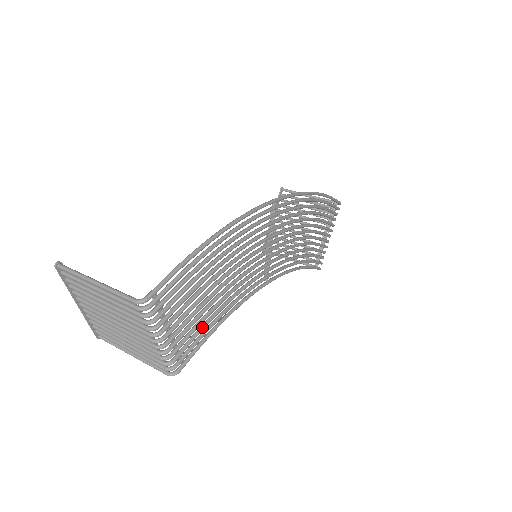
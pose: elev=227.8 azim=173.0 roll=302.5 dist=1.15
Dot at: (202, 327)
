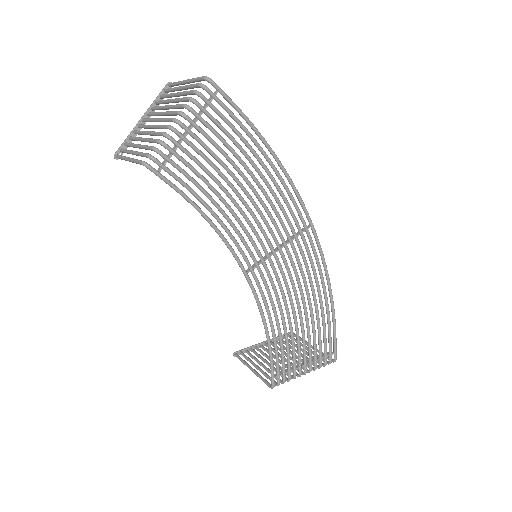
Dot at: (195, 180)
